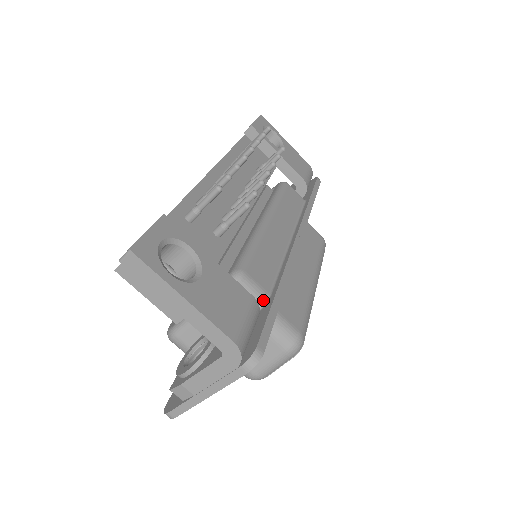
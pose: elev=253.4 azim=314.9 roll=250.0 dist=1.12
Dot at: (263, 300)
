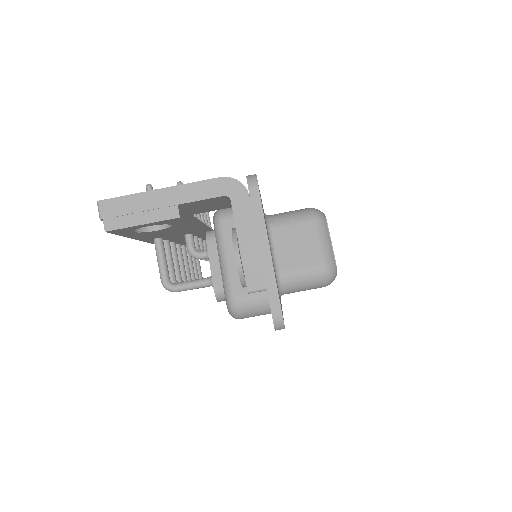
Dot at: occluded
